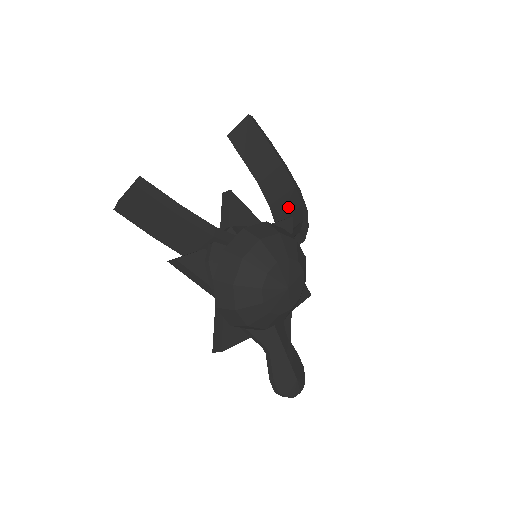
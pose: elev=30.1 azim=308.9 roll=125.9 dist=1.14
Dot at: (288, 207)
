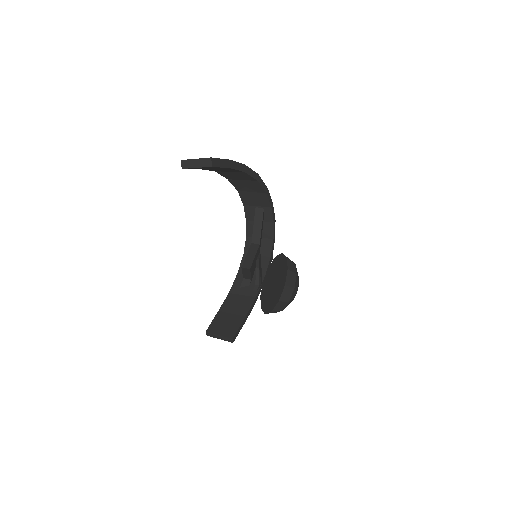
Dot at: (250, 188)
